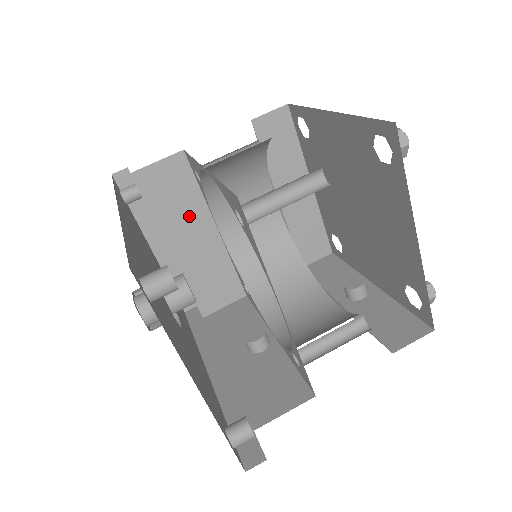
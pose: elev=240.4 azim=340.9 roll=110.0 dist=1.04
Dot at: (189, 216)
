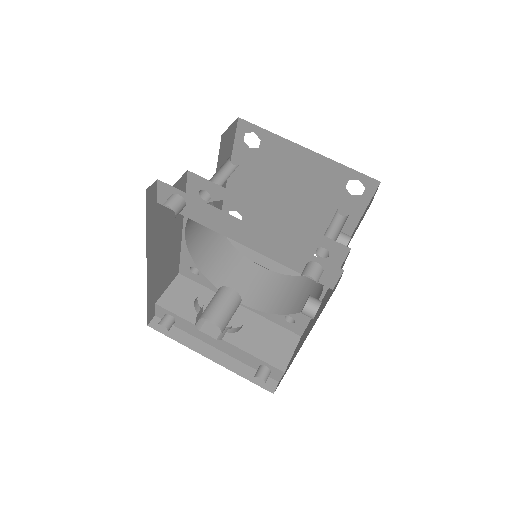
Dot at: occluded
